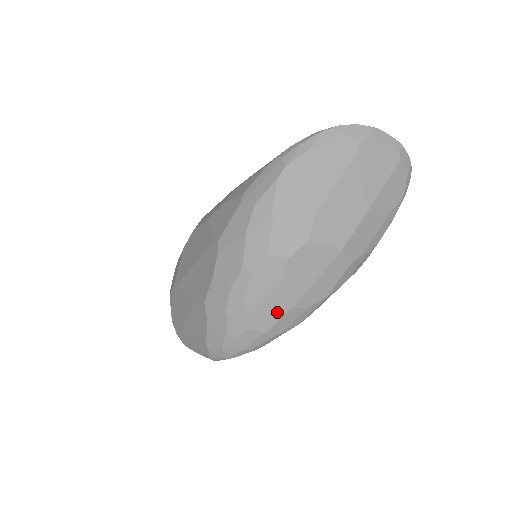
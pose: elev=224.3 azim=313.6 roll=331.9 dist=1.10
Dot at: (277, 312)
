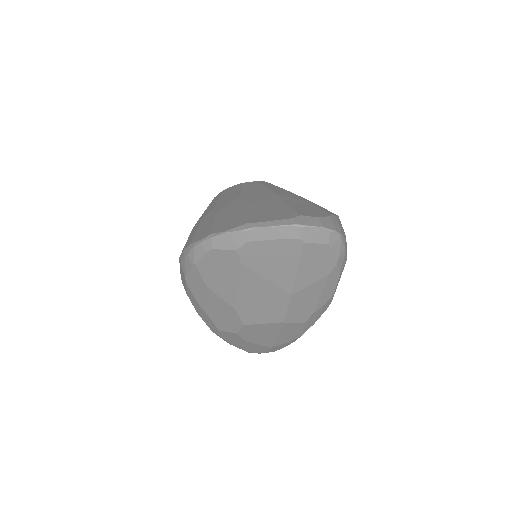
Dot at: (262, 348)
